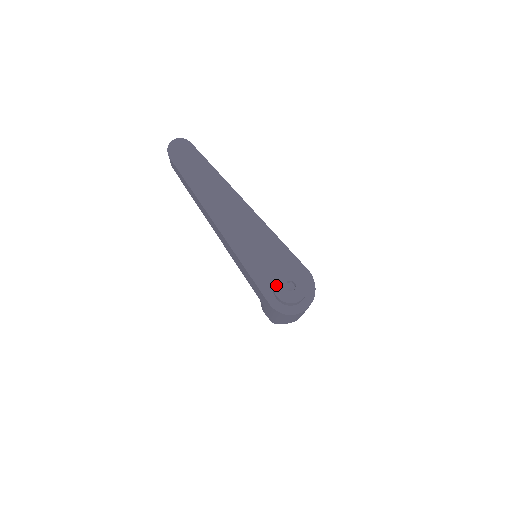
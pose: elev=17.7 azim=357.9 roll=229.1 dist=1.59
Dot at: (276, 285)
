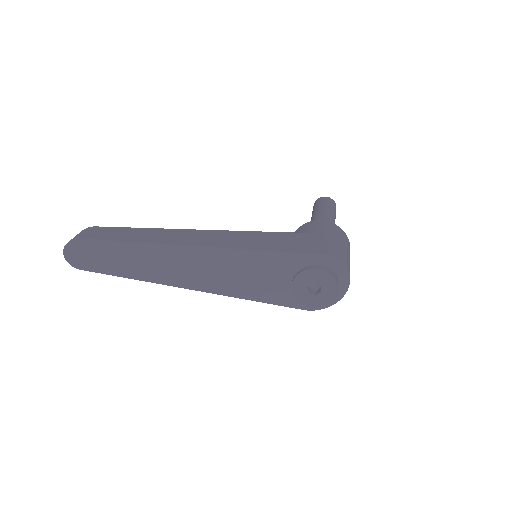
Dot at: (298, 297)
